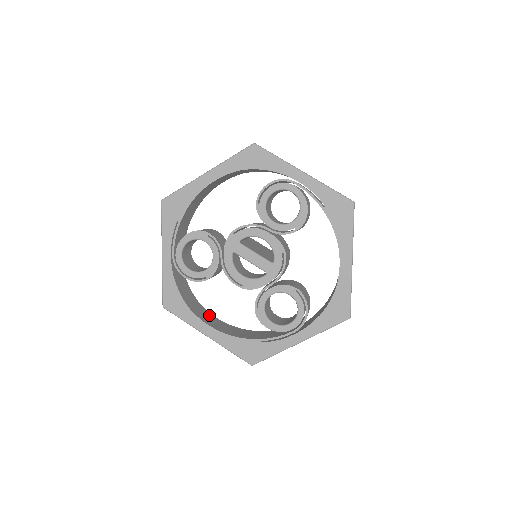
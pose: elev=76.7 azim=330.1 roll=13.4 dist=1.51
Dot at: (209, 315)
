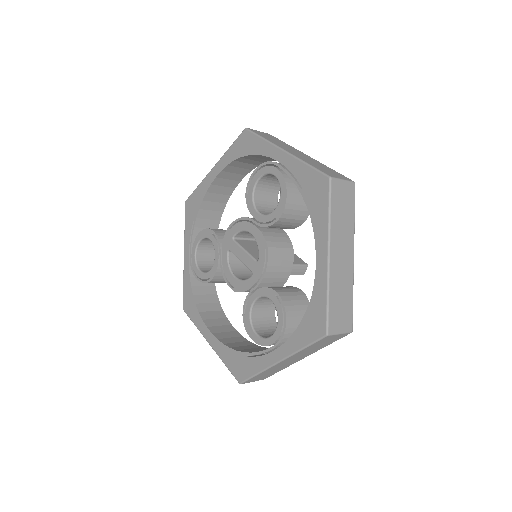
Dot at: (225, 324)
